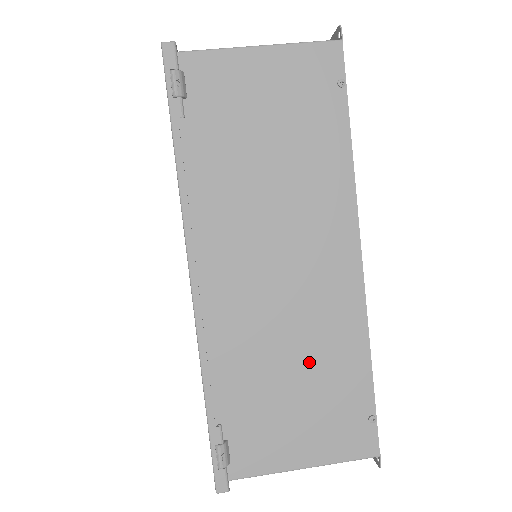
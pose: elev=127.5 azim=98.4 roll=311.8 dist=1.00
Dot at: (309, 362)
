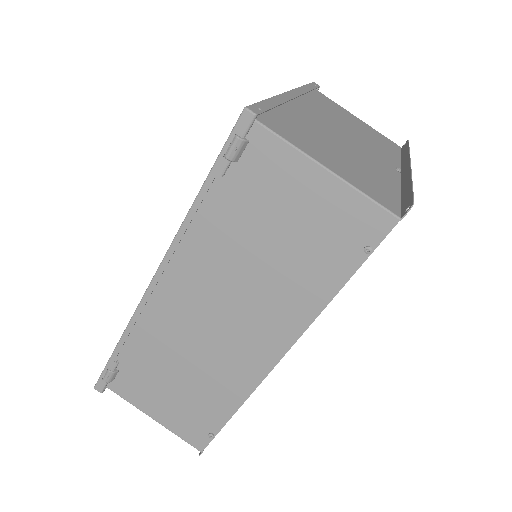
Dot at: (197, 379)
